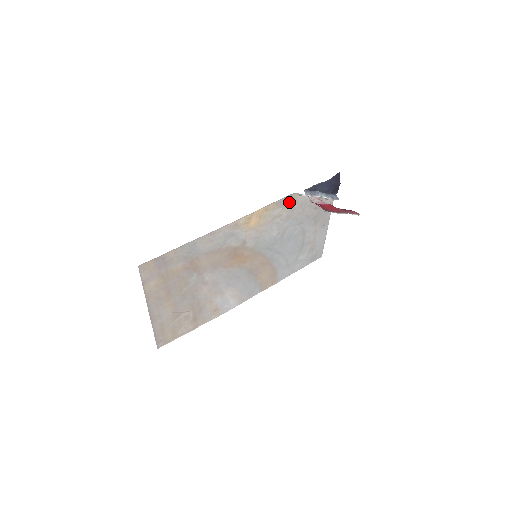
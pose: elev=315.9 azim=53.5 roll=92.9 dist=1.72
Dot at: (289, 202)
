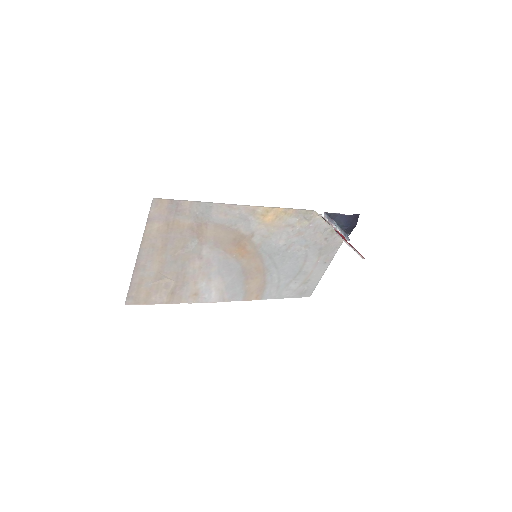
Dot at: (307, 217)
